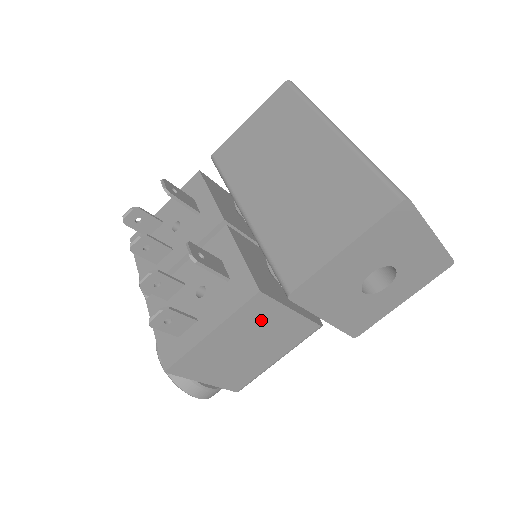
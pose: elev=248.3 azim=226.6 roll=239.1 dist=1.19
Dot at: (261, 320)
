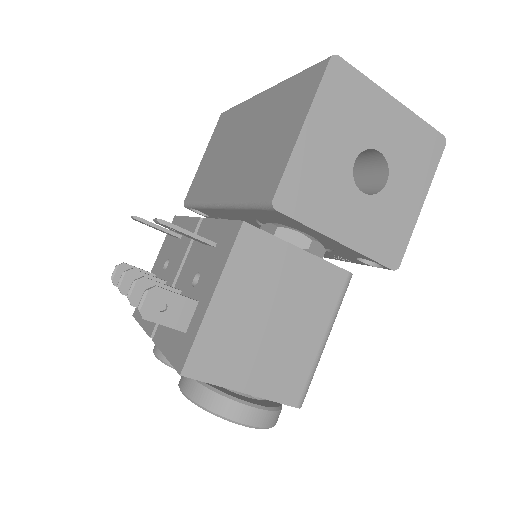
Dot at: (267, 269)
